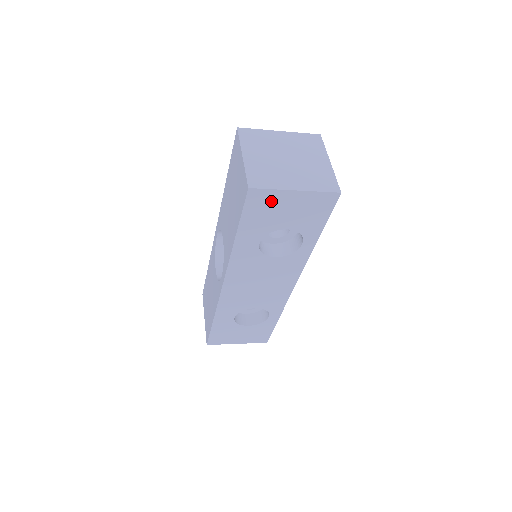
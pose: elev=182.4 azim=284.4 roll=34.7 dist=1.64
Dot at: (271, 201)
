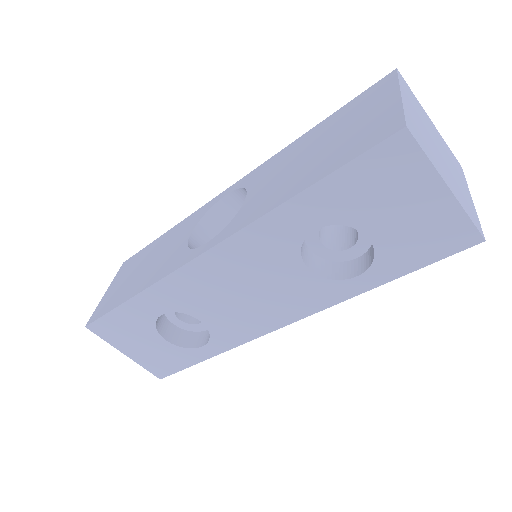
Dot at: (404, 176)
